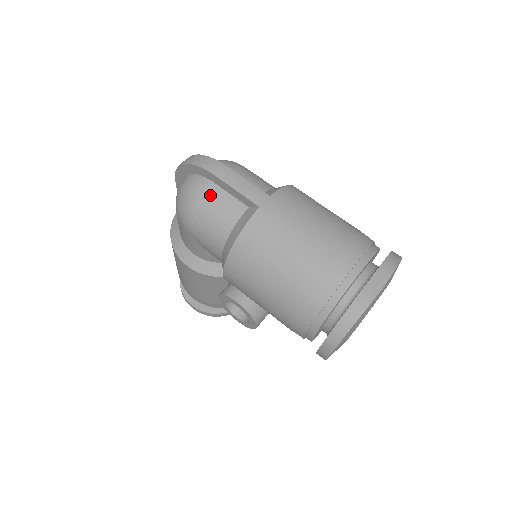
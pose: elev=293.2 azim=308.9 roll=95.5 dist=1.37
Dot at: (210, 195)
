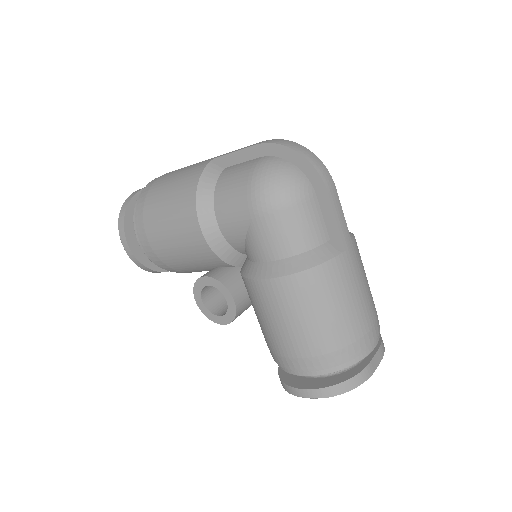
Dot at: (308, 205)
